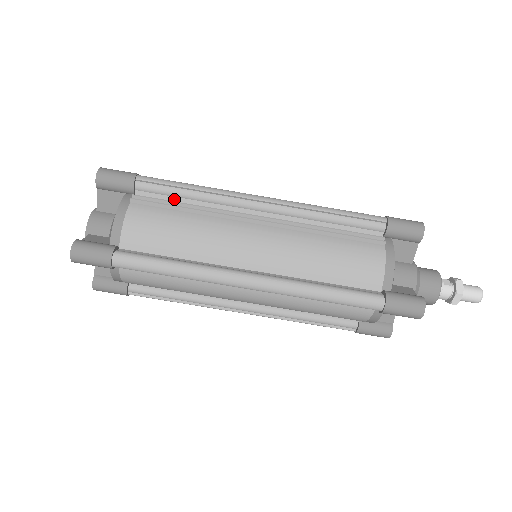
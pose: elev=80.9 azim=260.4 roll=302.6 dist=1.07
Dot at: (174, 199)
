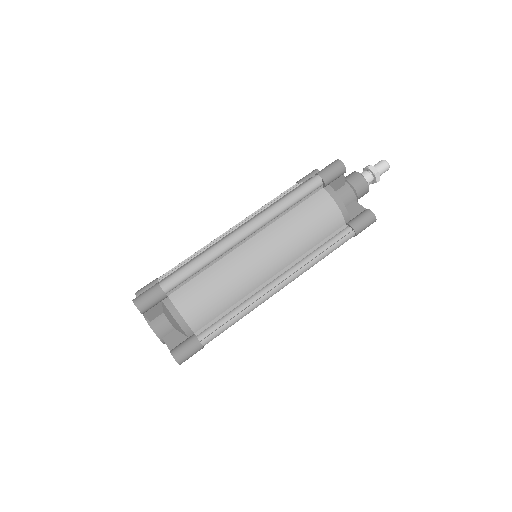
Dot at: occluded
